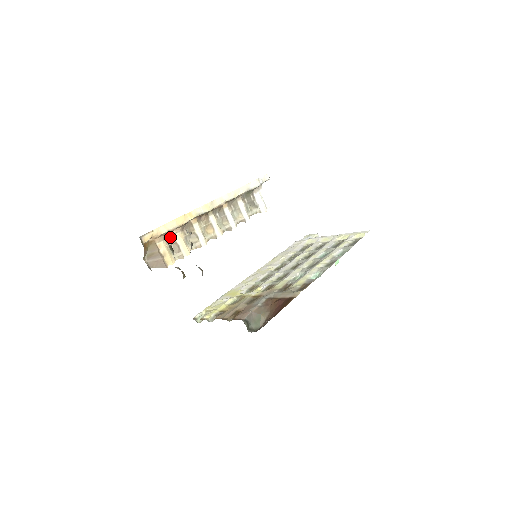
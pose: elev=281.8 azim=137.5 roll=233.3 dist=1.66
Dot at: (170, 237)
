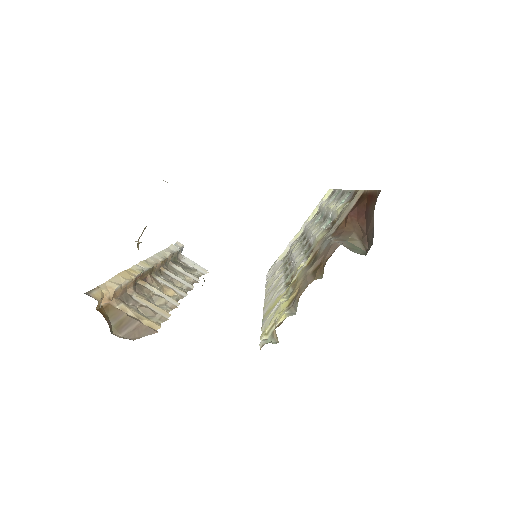
Dot at: (128, 300)
